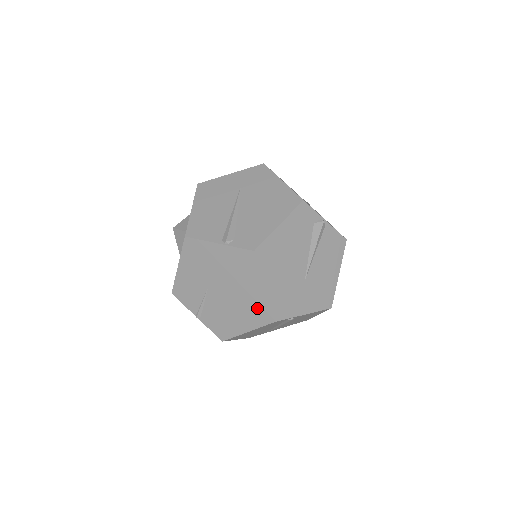
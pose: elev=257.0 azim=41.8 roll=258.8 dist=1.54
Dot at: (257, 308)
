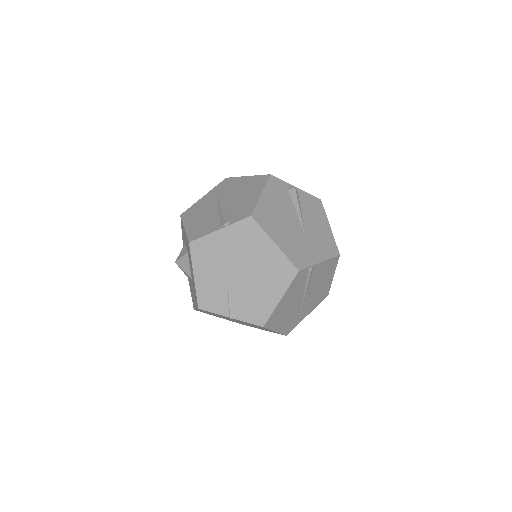
Dot at: (278, 269)
